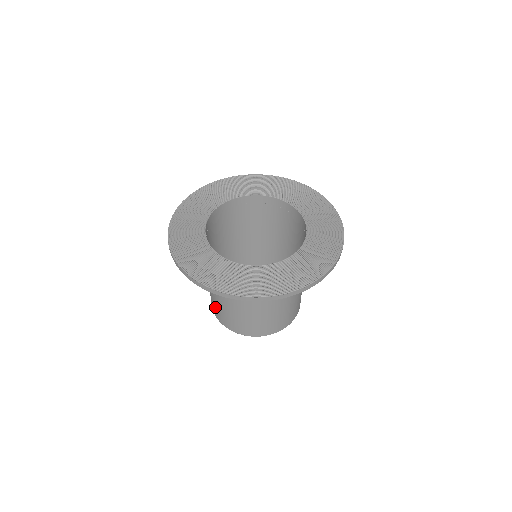
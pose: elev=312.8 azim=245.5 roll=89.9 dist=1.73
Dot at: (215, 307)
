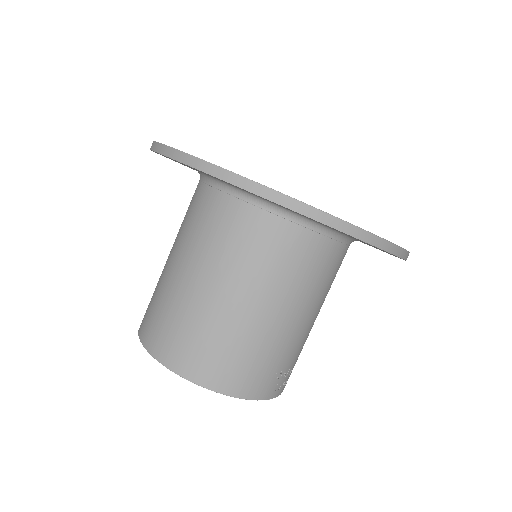
Dot at: occluded
